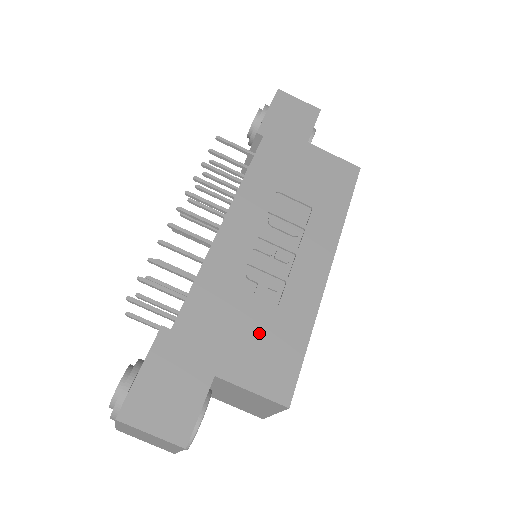
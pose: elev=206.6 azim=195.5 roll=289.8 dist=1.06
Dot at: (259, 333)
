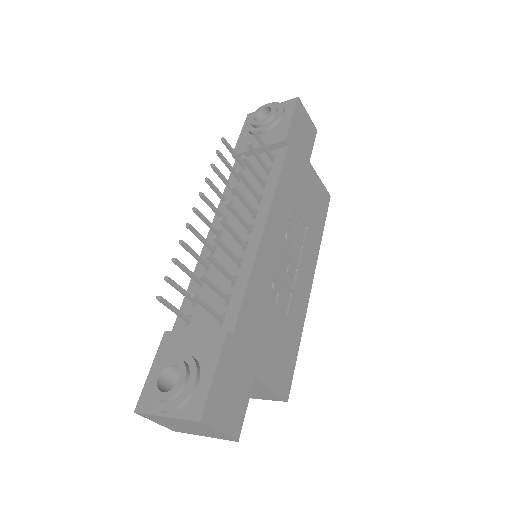
Dot at: (278, 339)
